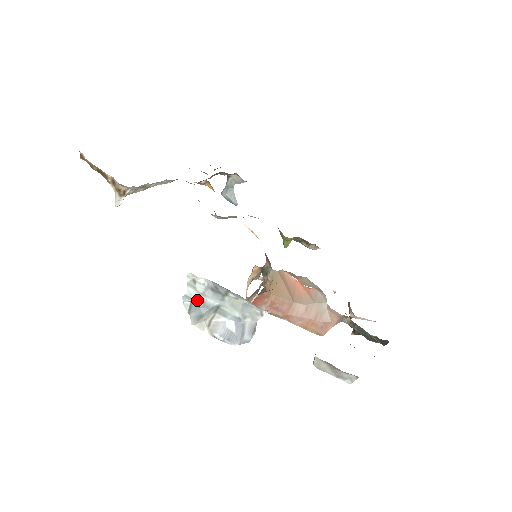
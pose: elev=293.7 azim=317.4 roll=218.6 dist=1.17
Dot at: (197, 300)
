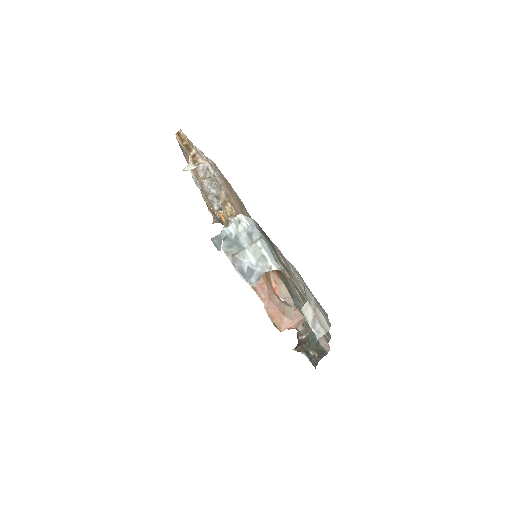
Dot at: (233, 235)
